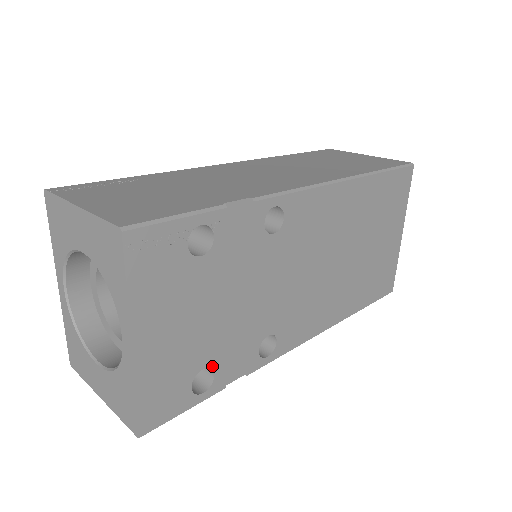
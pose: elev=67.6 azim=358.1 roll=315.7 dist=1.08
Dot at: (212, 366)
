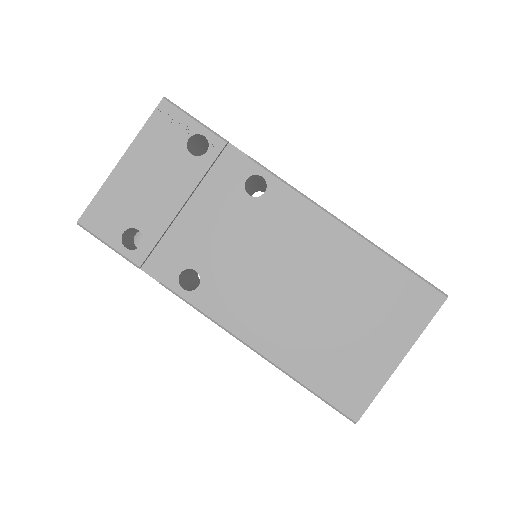
Dot at: (145, 236)
